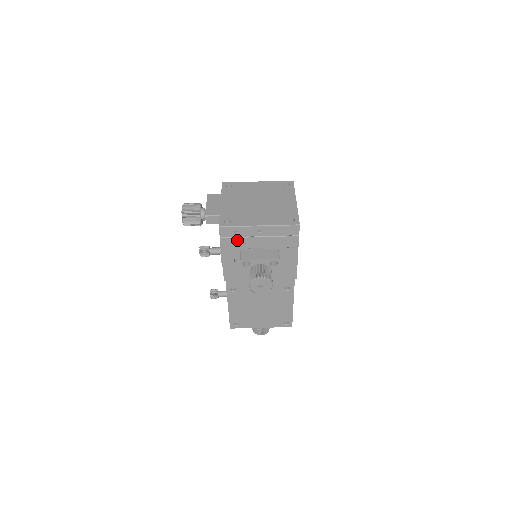
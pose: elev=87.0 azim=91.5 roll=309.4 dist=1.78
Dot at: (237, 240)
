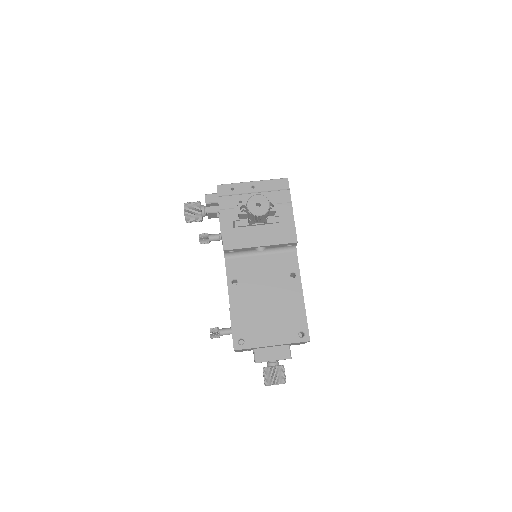
Dot at: (234, 198)
